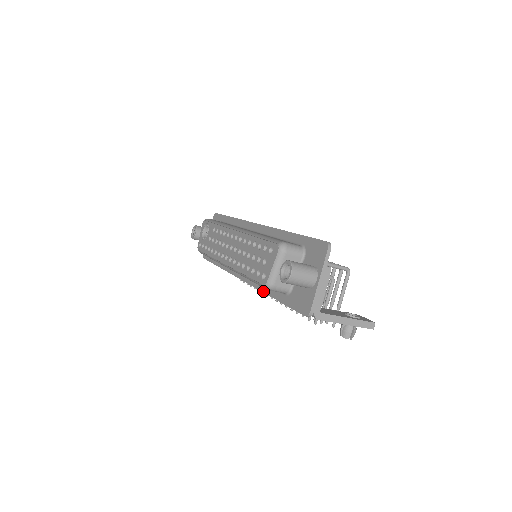
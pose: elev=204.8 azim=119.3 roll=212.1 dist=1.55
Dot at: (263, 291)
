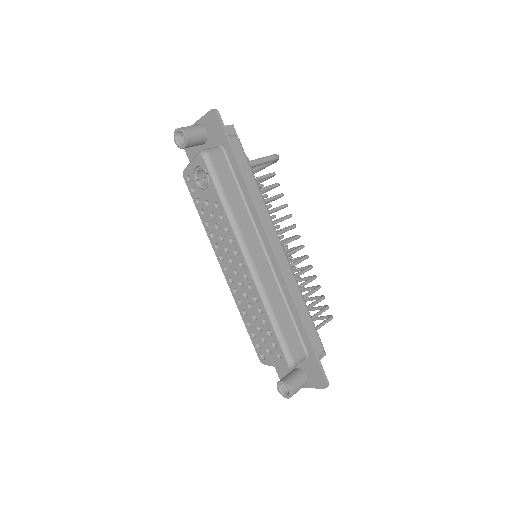
Dot at: occluded
